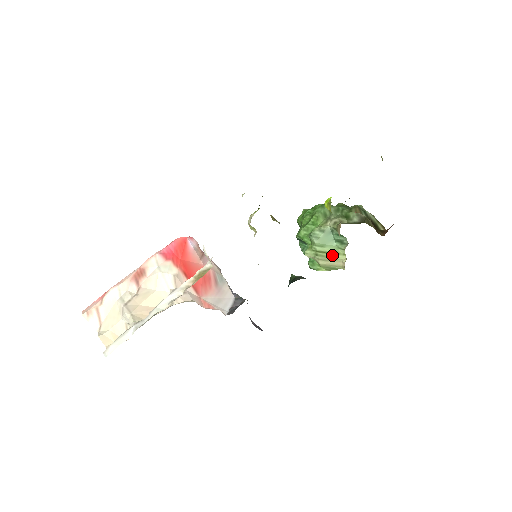
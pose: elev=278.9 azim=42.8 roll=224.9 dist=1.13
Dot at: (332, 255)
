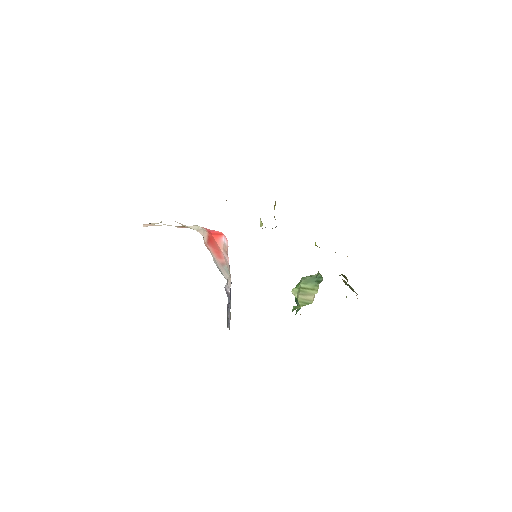
Dot at: (309, 290)
